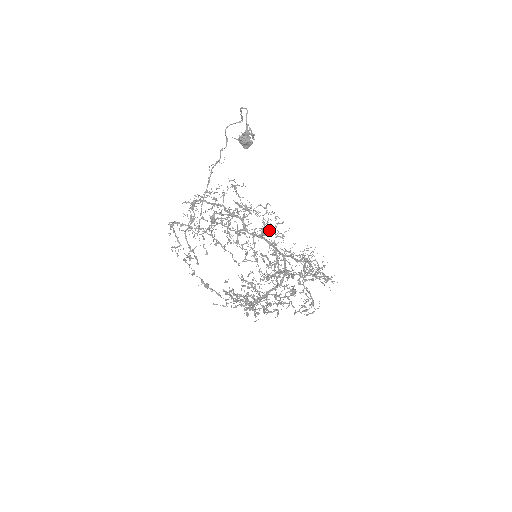
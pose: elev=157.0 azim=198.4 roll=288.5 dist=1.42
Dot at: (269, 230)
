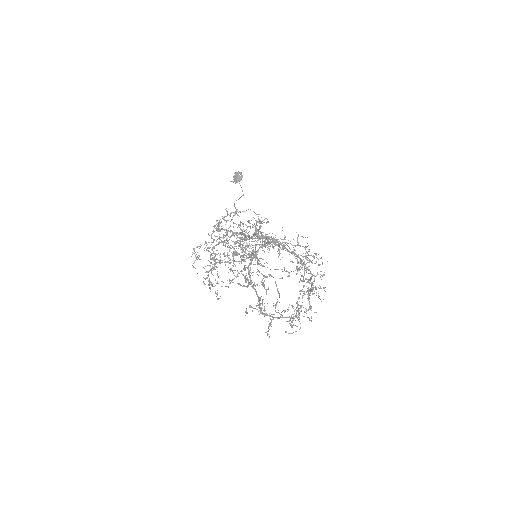
Dot at: occluded
